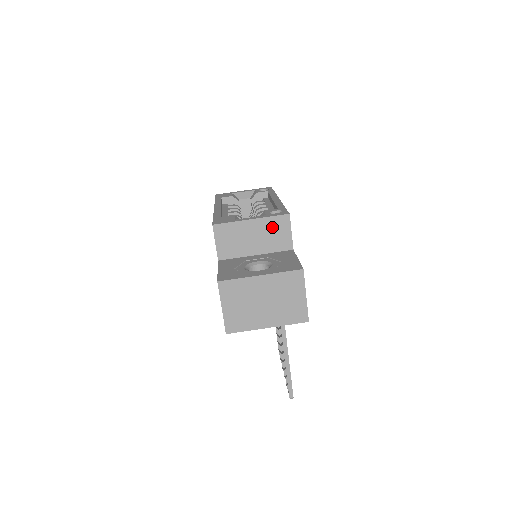
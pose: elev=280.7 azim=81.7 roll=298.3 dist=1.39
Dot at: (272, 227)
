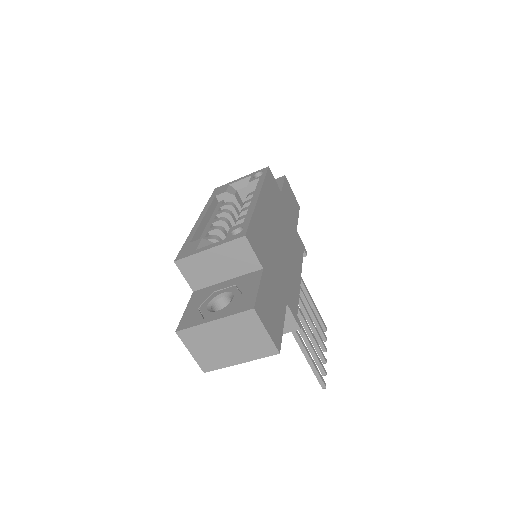
Dot at: (232, 252)
